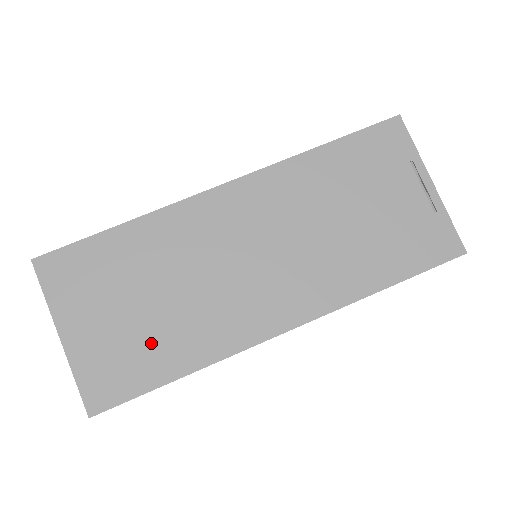
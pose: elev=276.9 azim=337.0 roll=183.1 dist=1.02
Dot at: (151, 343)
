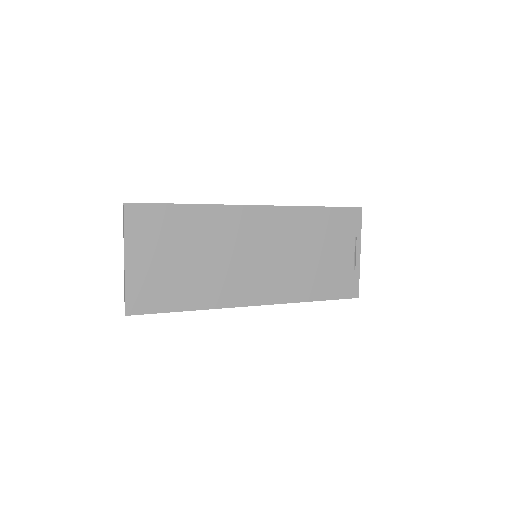
Dot at: (179, 284)
